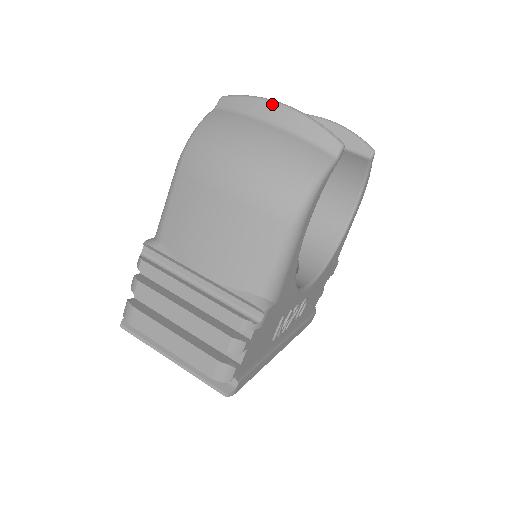
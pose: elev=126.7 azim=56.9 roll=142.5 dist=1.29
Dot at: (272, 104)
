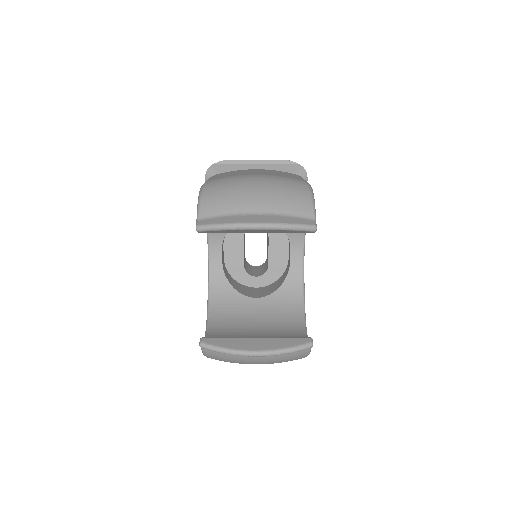
Dot at: occluded
